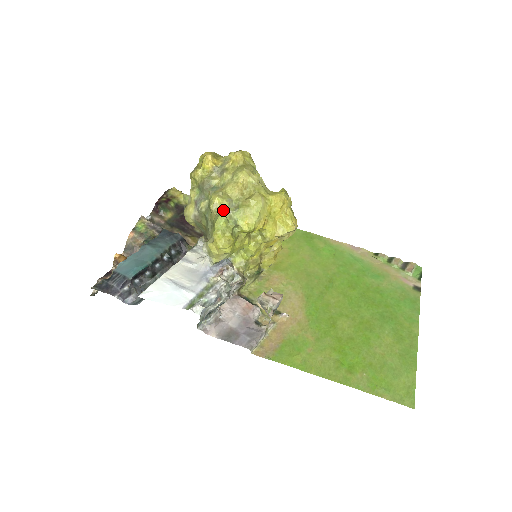
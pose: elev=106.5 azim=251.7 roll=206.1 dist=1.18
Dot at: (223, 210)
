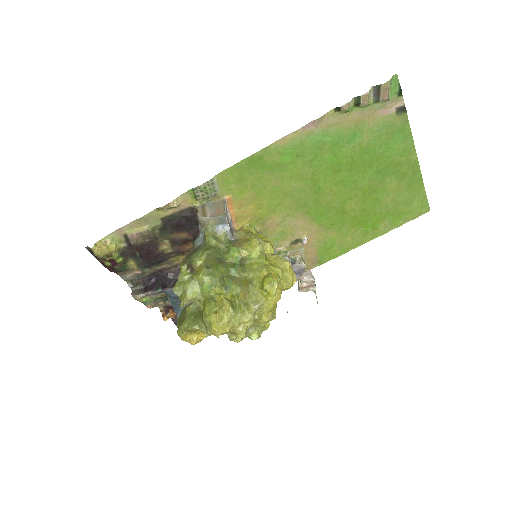
Dot at: (247, 335)
